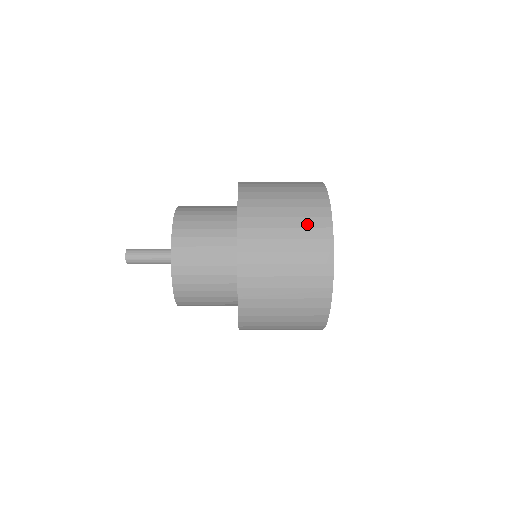
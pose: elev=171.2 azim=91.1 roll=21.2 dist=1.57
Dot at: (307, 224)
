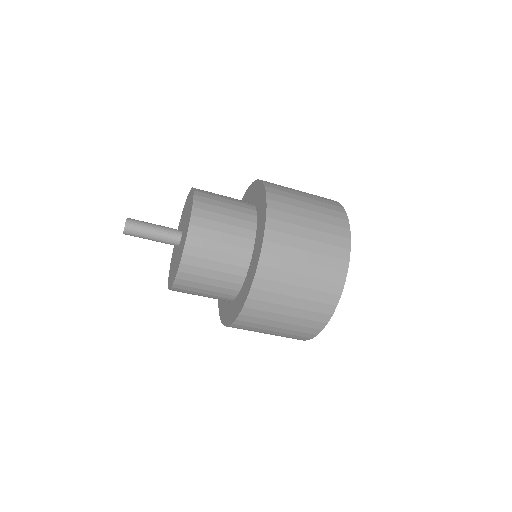
Dot at: occluded
